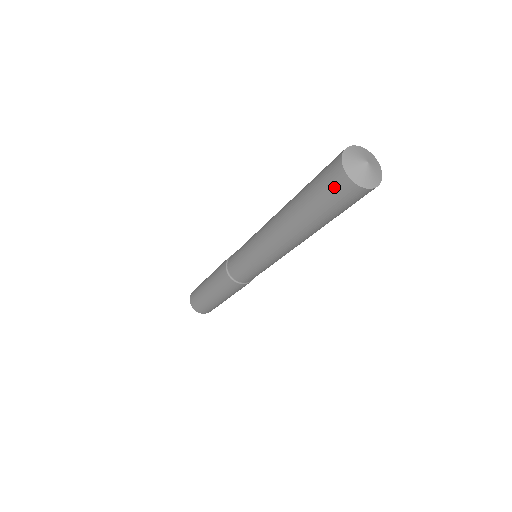
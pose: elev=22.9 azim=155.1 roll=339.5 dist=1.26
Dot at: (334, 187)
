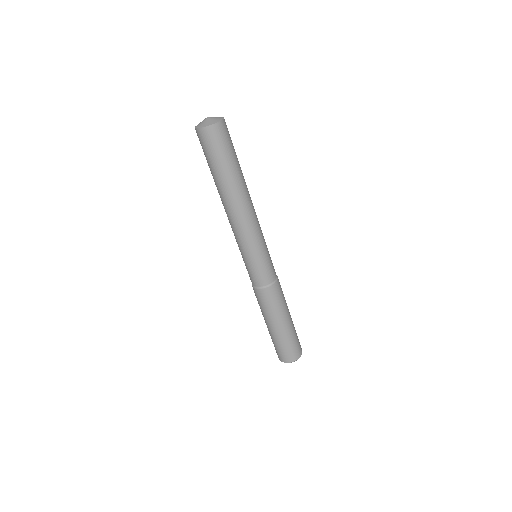
Dot at: occluded
